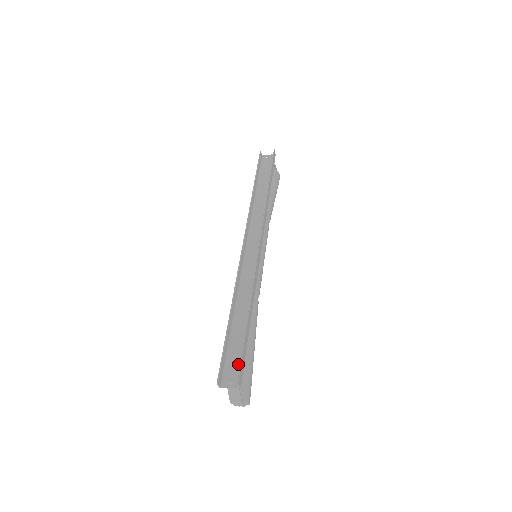
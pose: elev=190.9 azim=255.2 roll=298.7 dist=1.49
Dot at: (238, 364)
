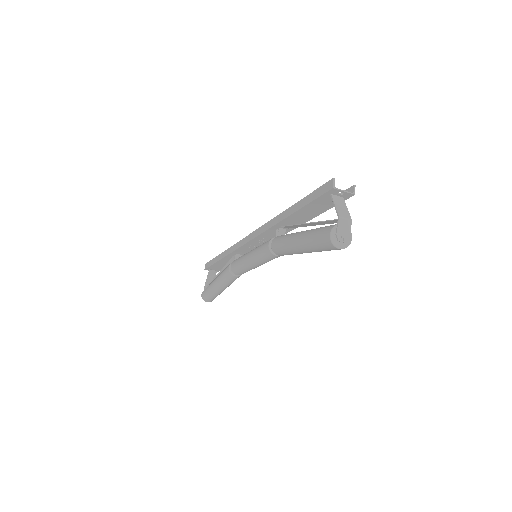
Dot at: occluded
